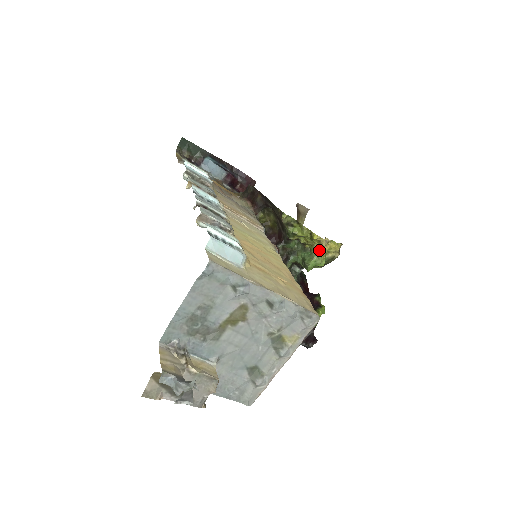
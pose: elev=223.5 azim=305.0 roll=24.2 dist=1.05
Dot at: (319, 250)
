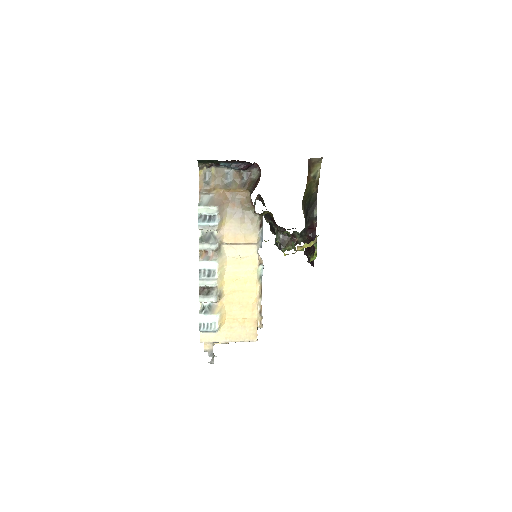
Dot at: occluded
